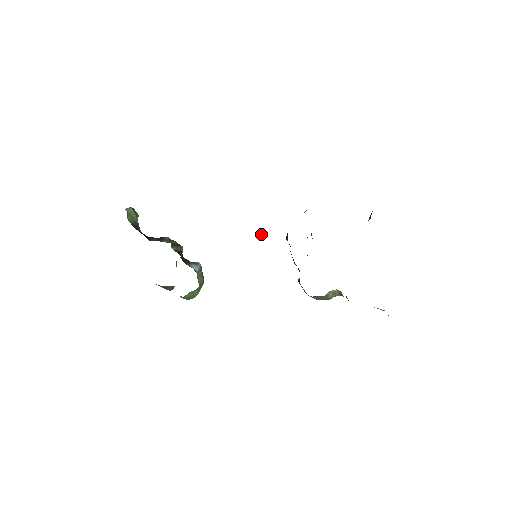
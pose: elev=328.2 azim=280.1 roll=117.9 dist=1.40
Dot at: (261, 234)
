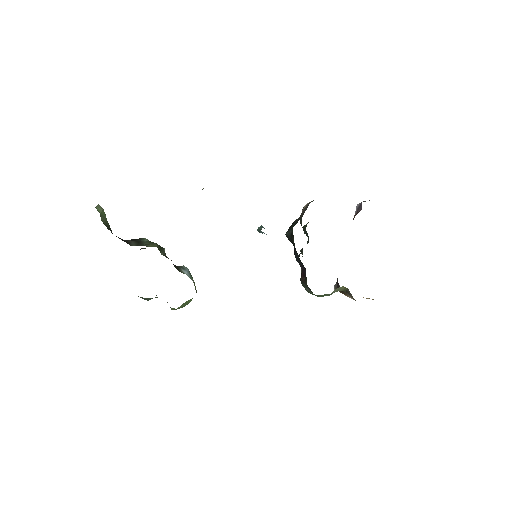
Dot at: occluded
